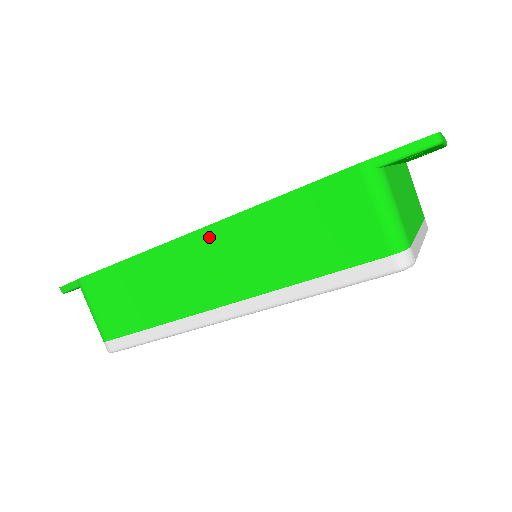
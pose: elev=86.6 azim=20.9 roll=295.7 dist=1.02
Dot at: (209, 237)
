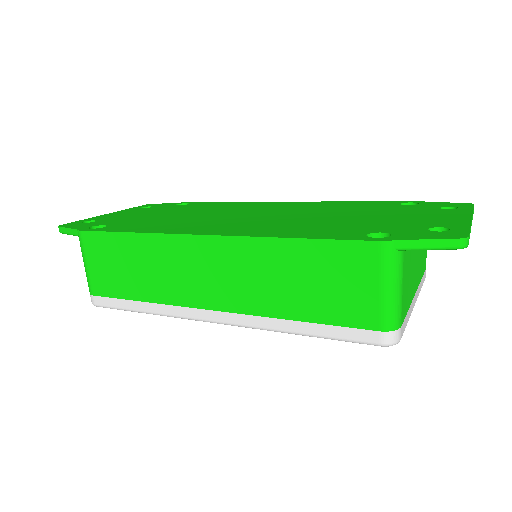
Dot at: (217, 246)
